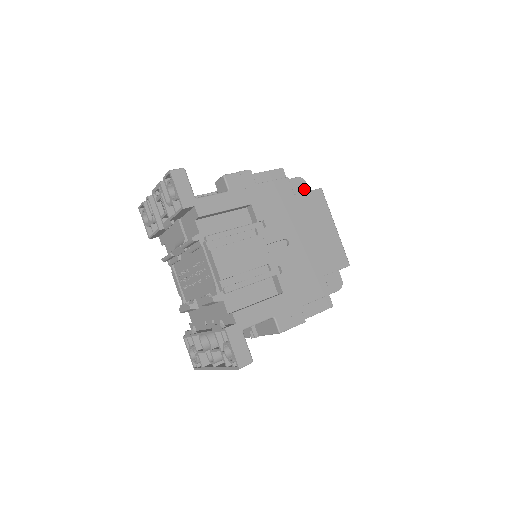
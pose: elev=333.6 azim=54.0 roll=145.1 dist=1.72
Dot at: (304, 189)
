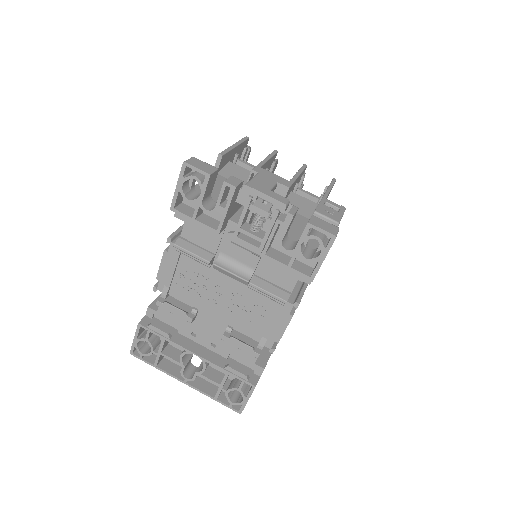
Dot at: occluded
